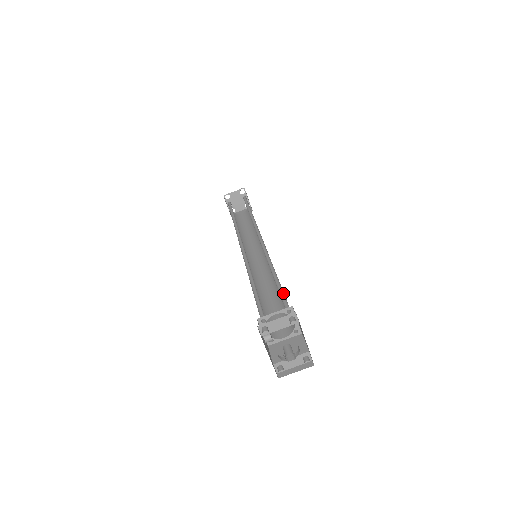
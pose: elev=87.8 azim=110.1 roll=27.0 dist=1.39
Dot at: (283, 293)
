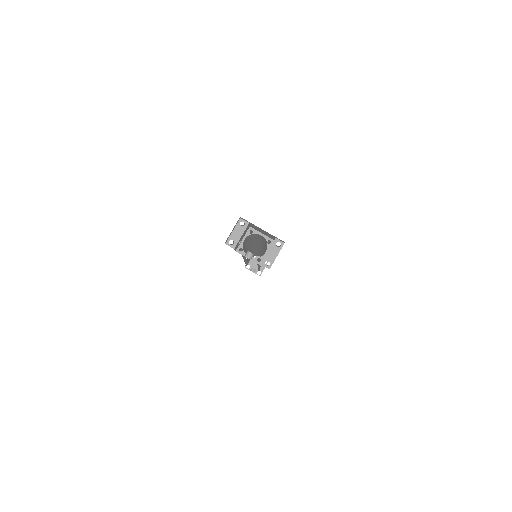
Dot at: occluded
